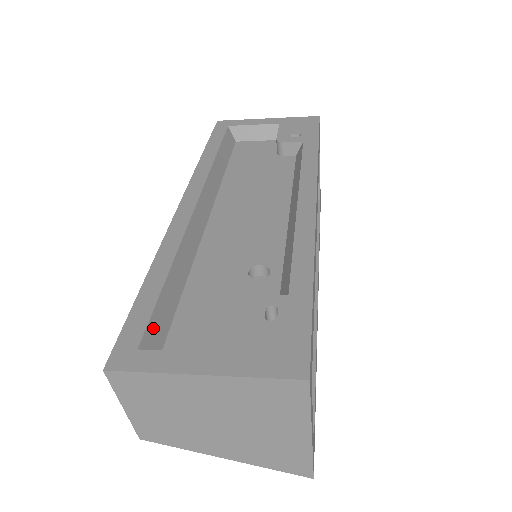
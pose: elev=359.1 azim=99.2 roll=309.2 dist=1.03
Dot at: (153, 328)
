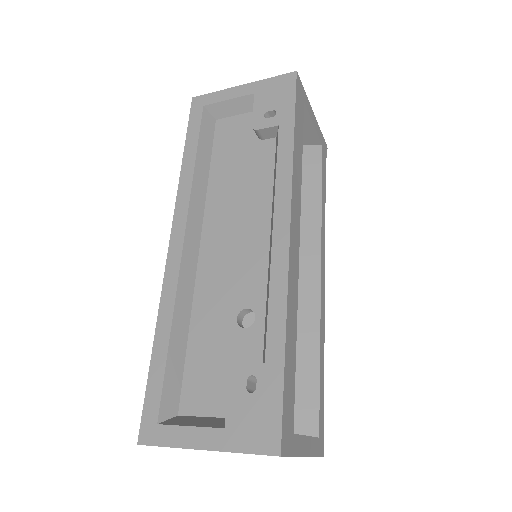
Dot at: (166, 397)
